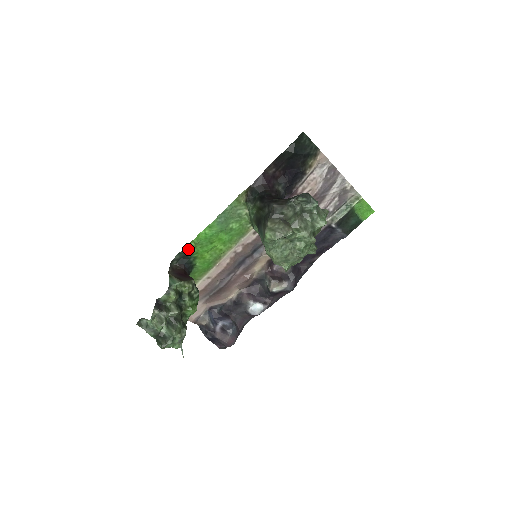
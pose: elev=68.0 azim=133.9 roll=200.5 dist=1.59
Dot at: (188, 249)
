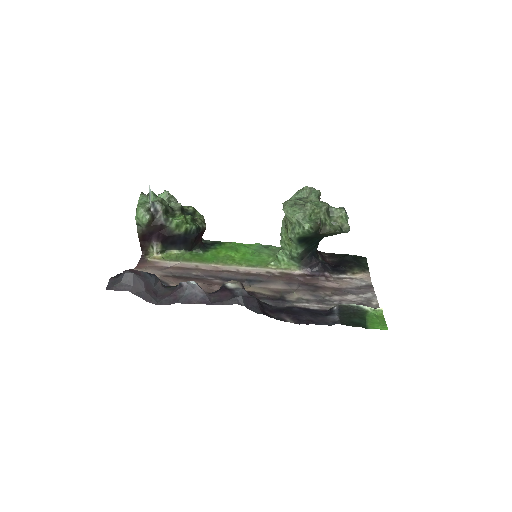
Dot at: (221, 243)
